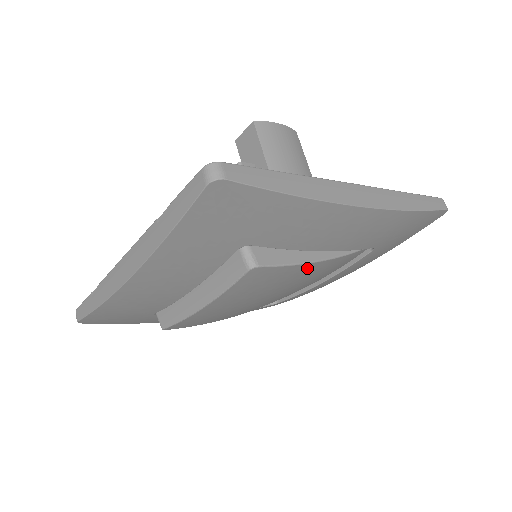
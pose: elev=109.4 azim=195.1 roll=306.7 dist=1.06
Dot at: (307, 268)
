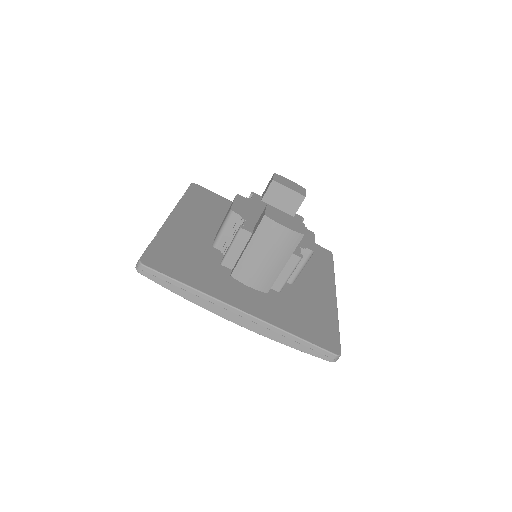
Dot at: occluded
